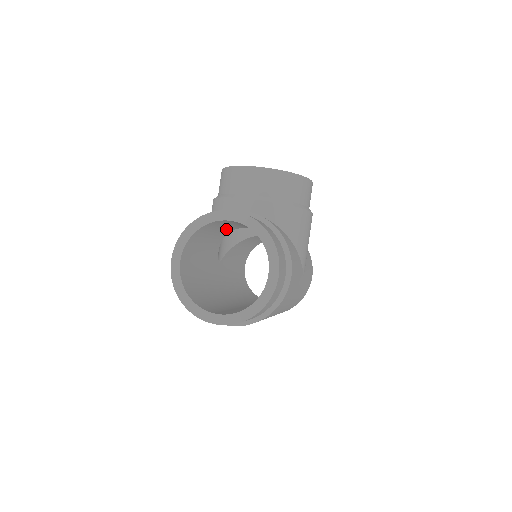
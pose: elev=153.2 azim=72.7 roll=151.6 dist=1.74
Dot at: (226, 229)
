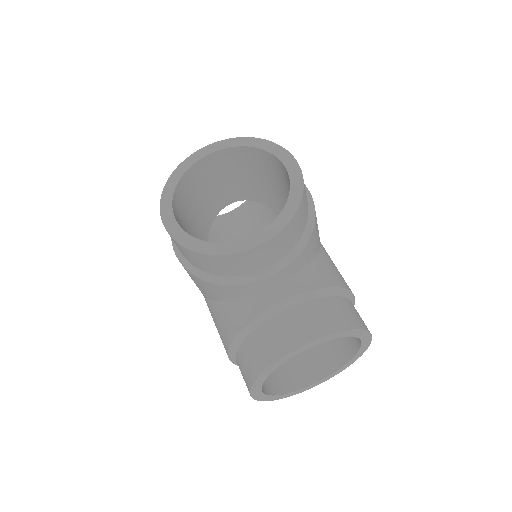
Dot at: occluded
